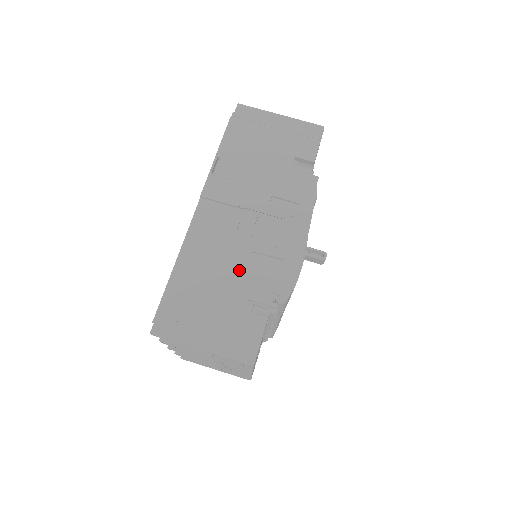
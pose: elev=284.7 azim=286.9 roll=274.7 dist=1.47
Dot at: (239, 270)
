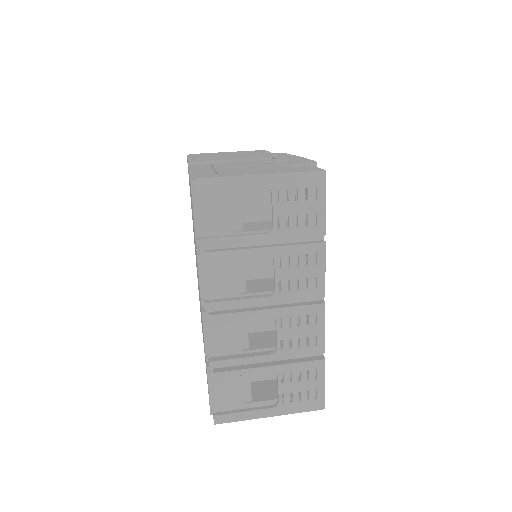
Dot at: (257, 164)
